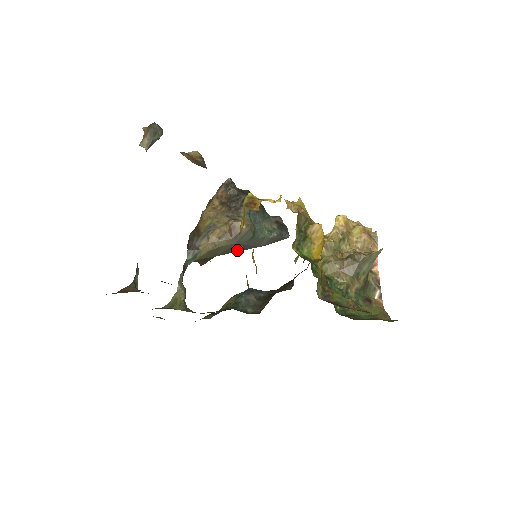
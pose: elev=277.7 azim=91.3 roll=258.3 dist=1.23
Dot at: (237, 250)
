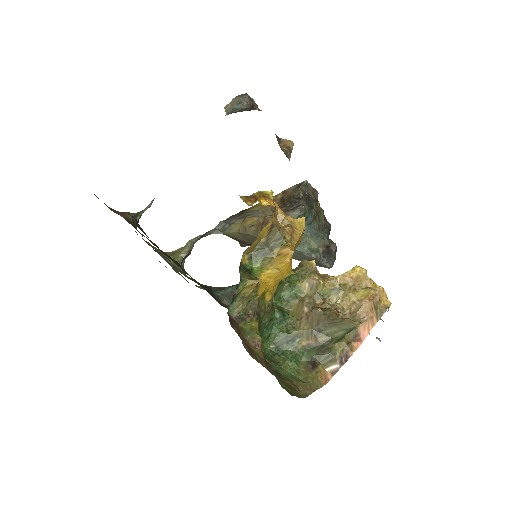
Dot at: occluded
